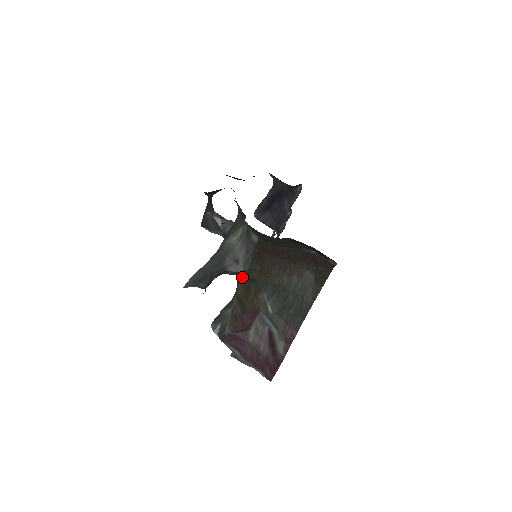
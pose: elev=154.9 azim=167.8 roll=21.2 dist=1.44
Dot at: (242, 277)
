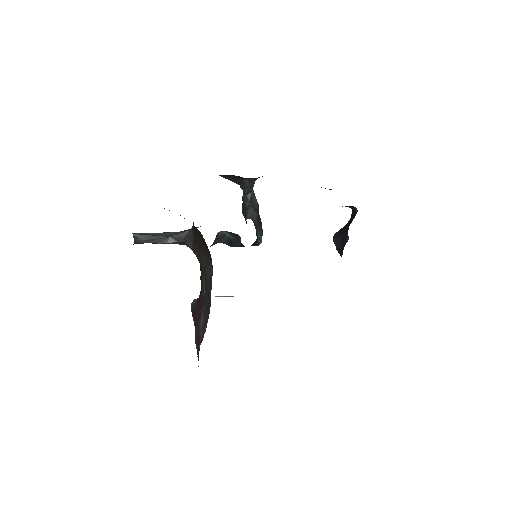
Dot at: occluded
